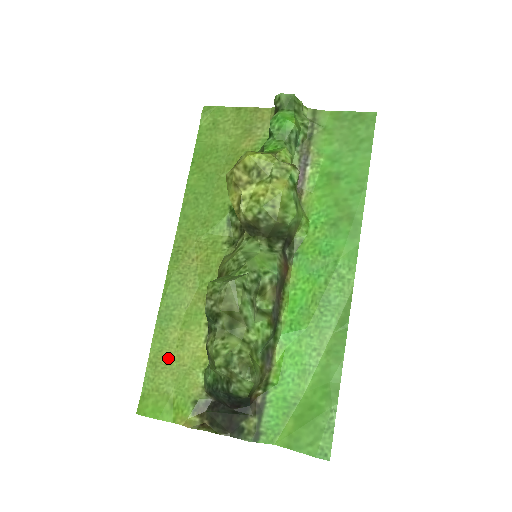
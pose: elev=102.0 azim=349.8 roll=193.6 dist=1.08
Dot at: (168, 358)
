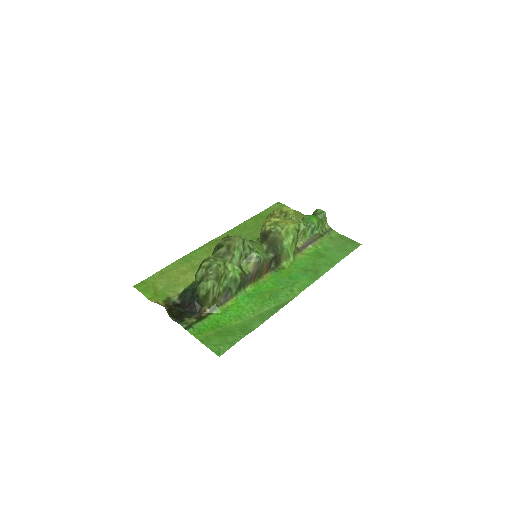
Dot at: (172, 275)
